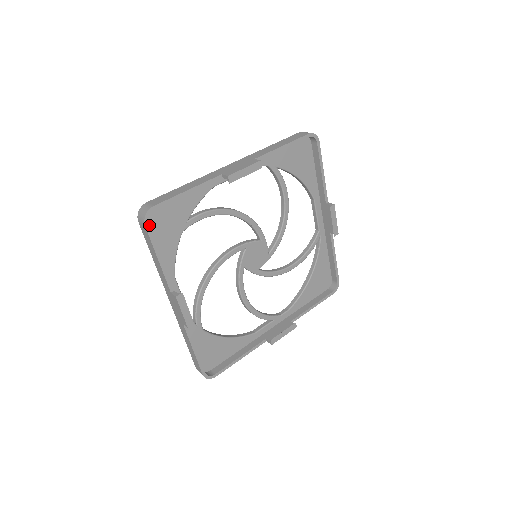
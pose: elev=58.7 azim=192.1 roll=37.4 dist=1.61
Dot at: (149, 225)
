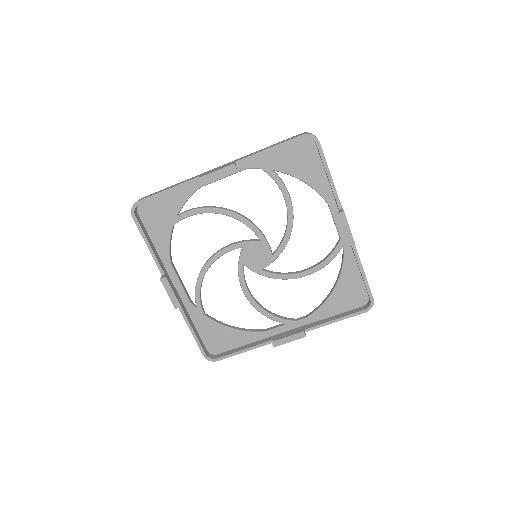
Dot at: (142, 217)
